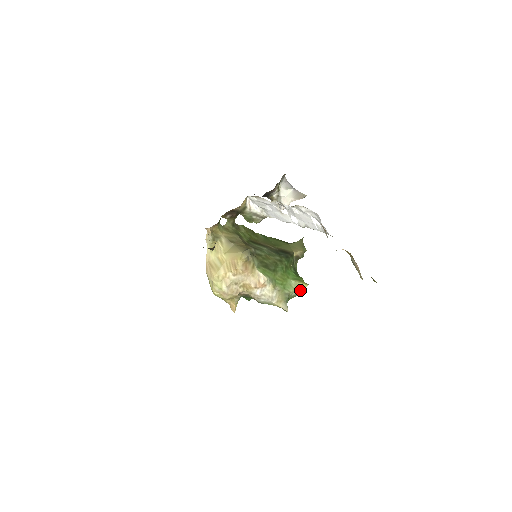
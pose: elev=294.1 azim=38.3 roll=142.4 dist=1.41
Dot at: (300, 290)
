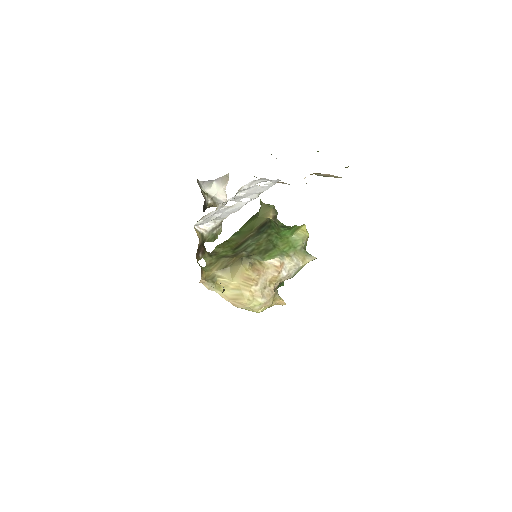
Dot at: (305, 235)
